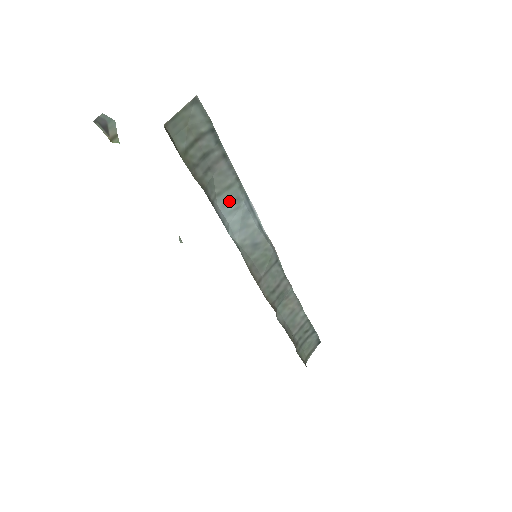
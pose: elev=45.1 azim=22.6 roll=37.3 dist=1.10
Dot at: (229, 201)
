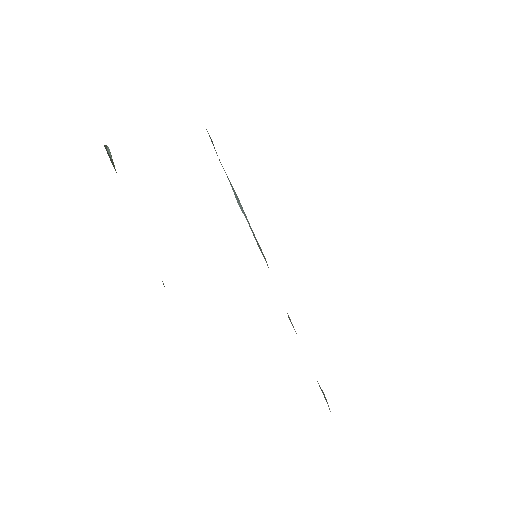
Dot at: (233, 189)
